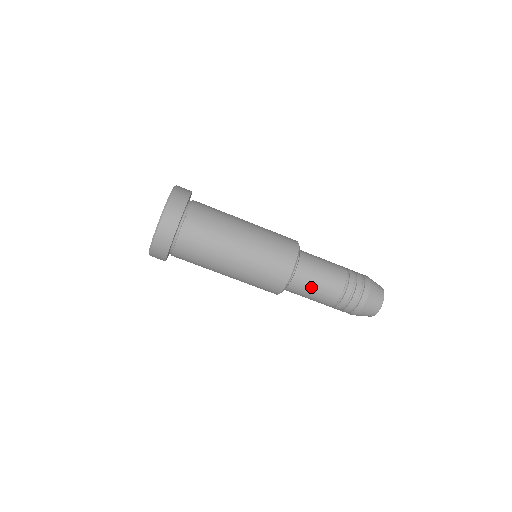
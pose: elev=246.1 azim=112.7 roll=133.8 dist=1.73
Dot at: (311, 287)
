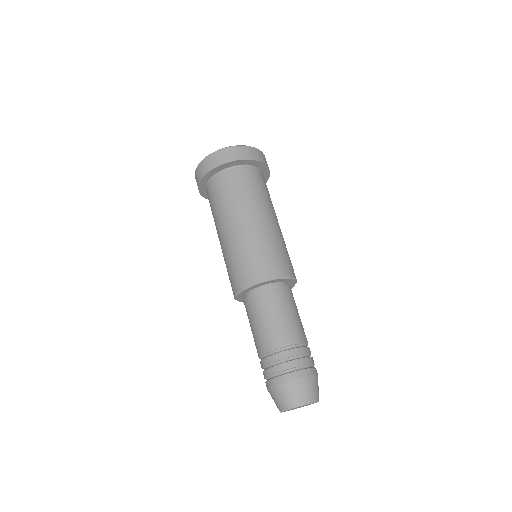
Dot at: (293, 307)
